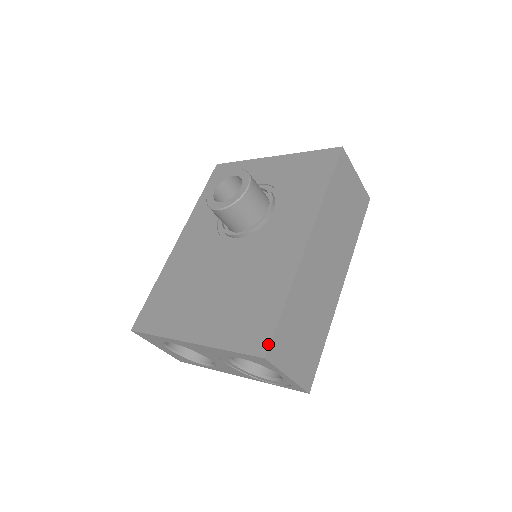
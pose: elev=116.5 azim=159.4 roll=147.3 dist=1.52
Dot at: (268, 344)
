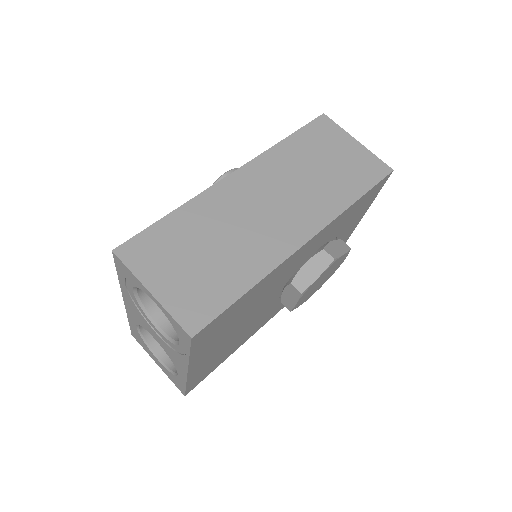
Dot at: (126, 242)
